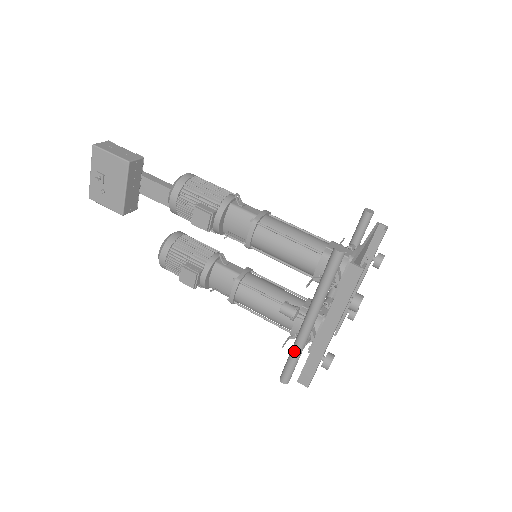
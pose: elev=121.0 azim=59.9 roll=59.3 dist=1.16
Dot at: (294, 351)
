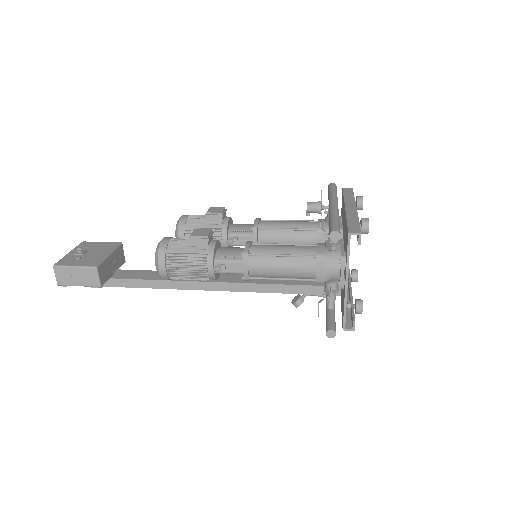
Dot at: (333, 215)
